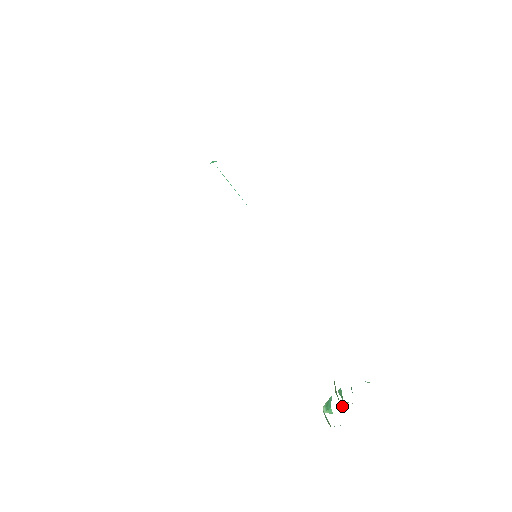
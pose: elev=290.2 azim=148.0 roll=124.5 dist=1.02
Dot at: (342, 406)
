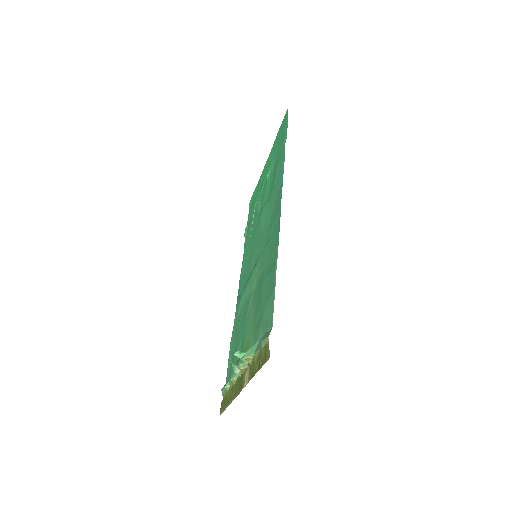
Dot at: (242, 364)
